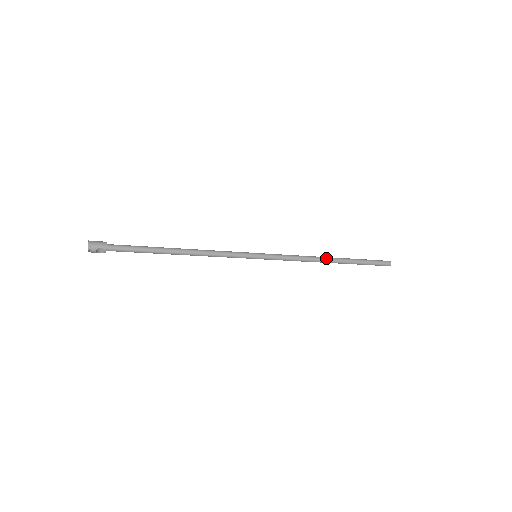
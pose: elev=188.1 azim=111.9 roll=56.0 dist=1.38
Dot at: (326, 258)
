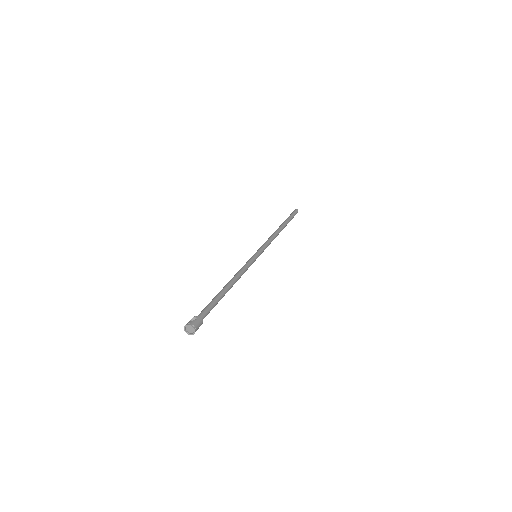
Dot at: (280, 231)
